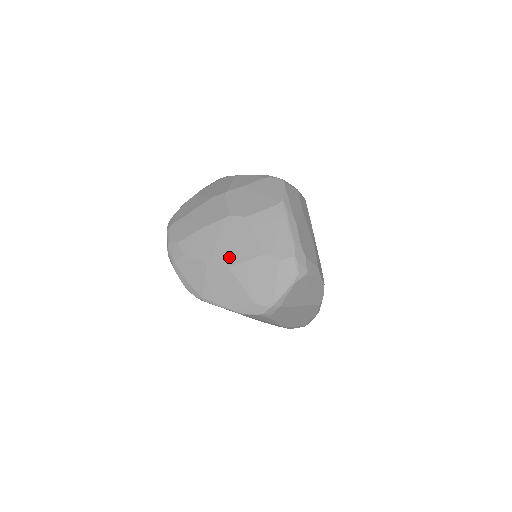
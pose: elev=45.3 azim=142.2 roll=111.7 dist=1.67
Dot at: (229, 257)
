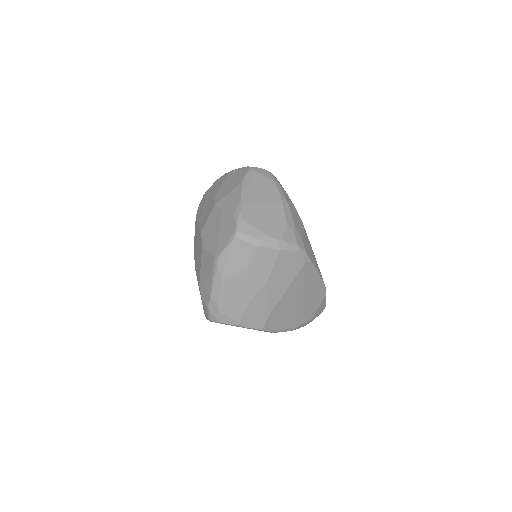
Dot at: (196, 262)
